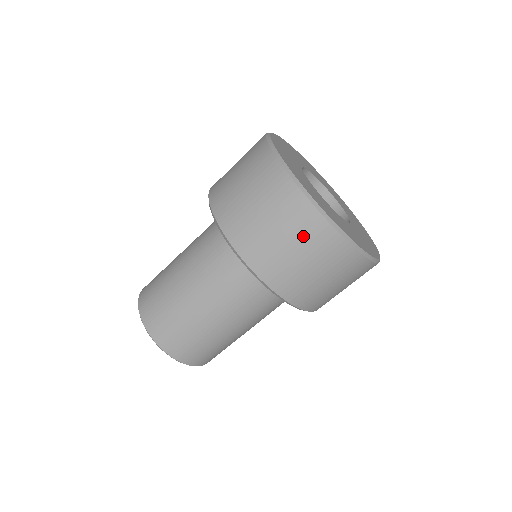
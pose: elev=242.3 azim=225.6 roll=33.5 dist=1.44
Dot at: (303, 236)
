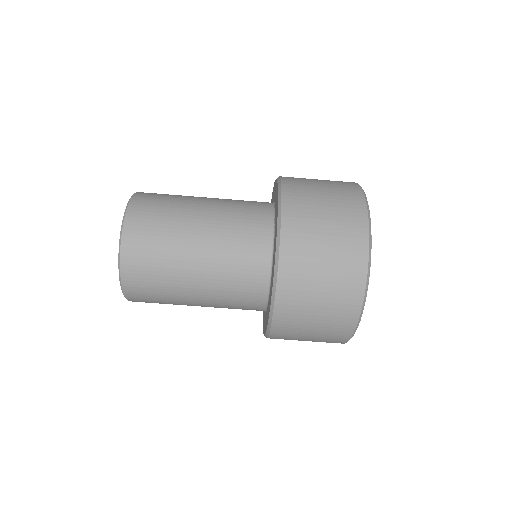
Dot at: (342, 257)
